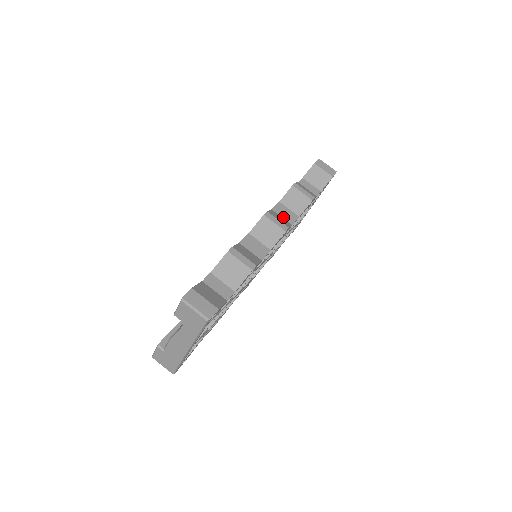
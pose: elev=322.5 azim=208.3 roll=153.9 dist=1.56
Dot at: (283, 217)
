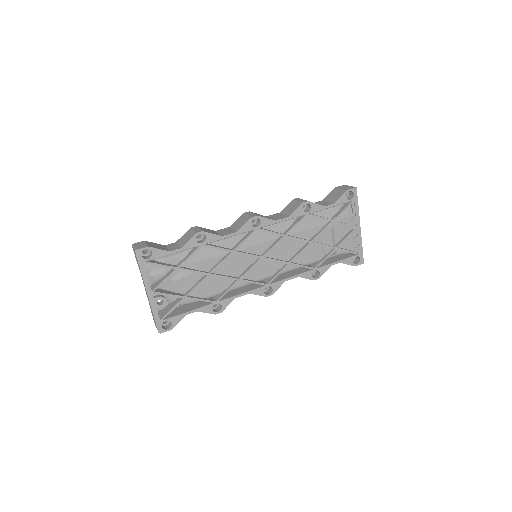
Dot at: (272, 218)
